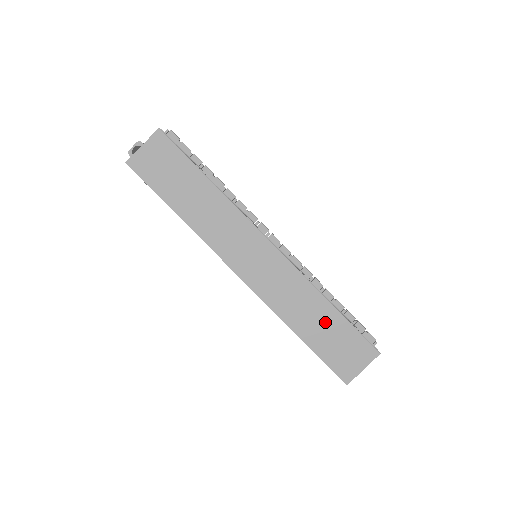
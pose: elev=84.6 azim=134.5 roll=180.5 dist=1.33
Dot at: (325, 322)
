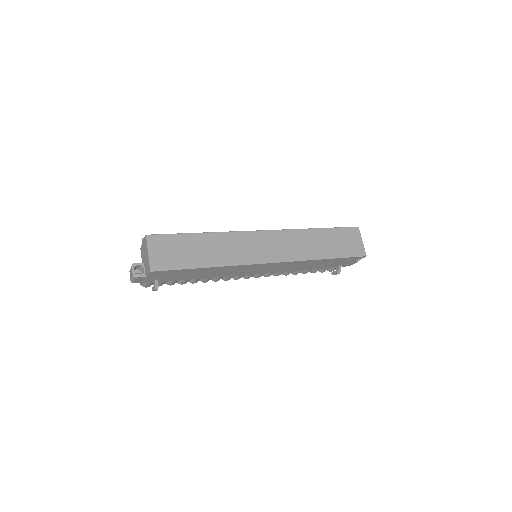
Dot at: (325, 239)
